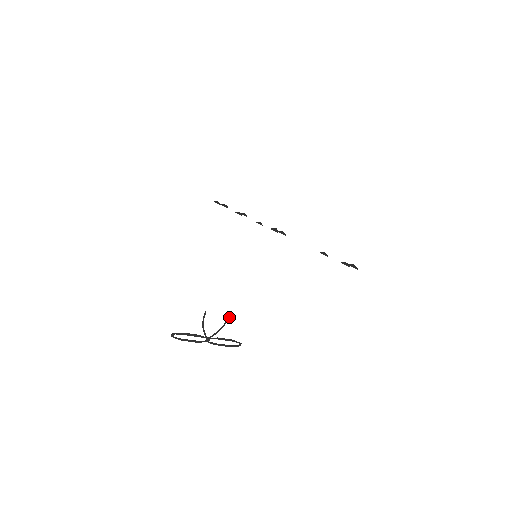
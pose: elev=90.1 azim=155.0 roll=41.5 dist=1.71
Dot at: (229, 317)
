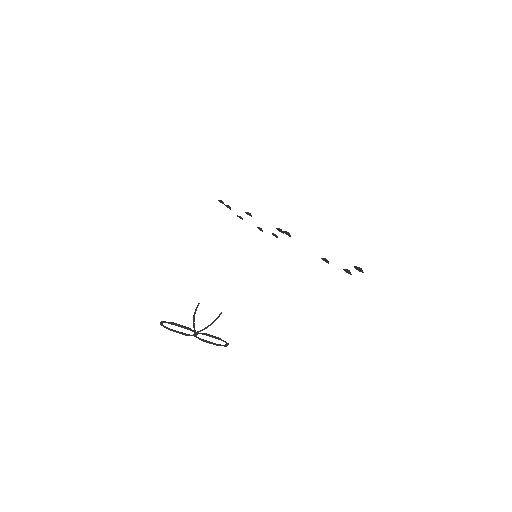
Dot at: (221, 313)
